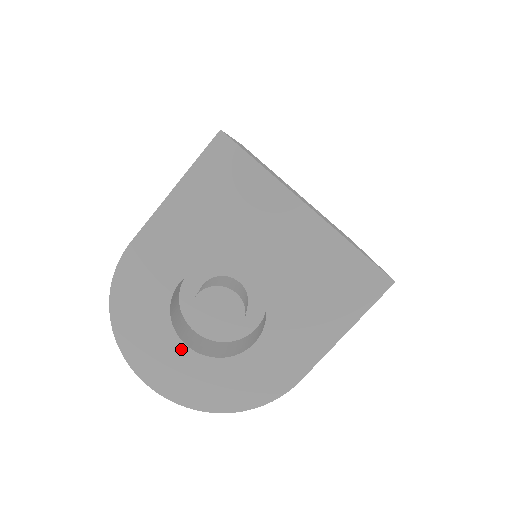
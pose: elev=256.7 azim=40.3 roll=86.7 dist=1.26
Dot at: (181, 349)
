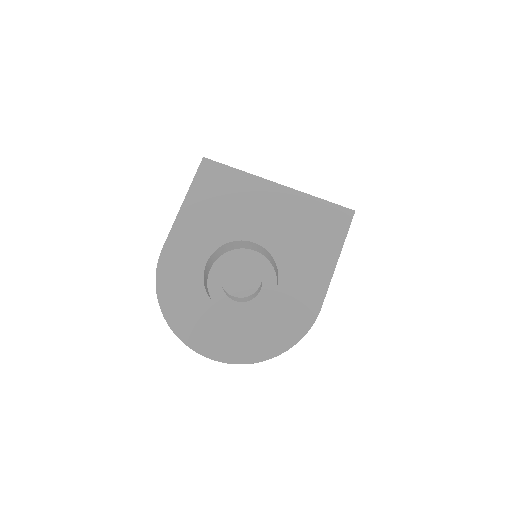
Dot at: (222, 315)
